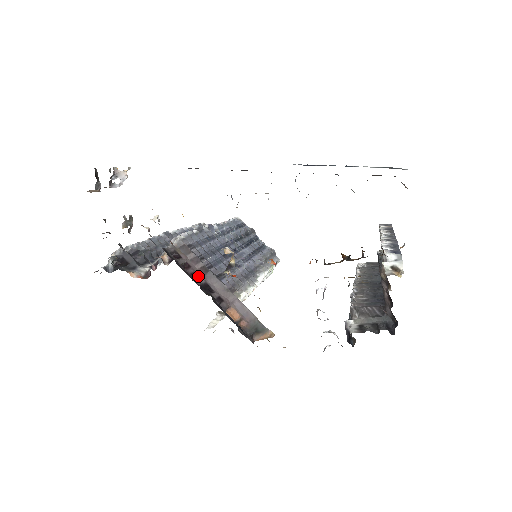
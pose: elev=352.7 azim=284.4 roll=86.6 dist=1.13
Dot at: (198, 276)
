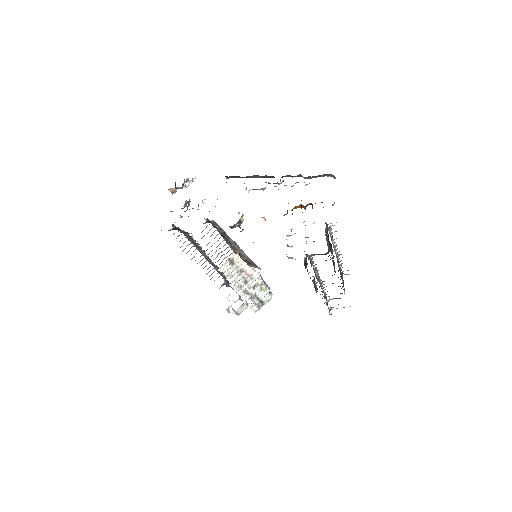
Dot at: occluded
